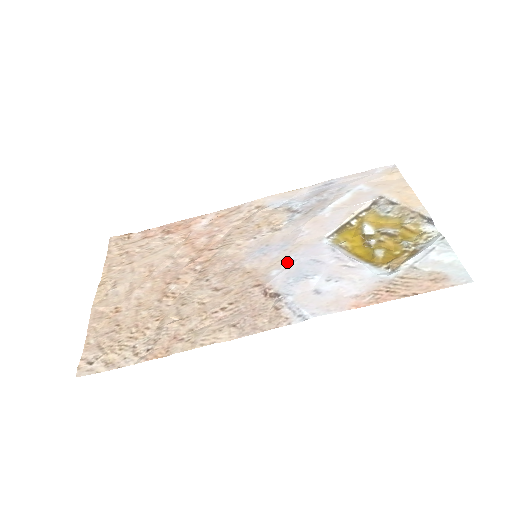
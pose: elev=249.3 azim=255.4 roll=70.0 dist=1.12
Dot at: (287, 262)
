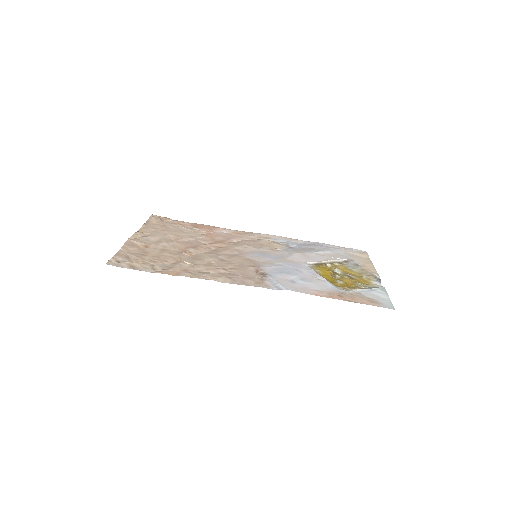
Dot at: (277, 264)
